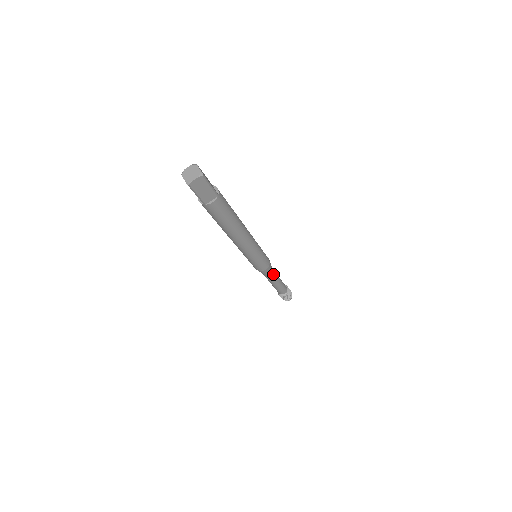
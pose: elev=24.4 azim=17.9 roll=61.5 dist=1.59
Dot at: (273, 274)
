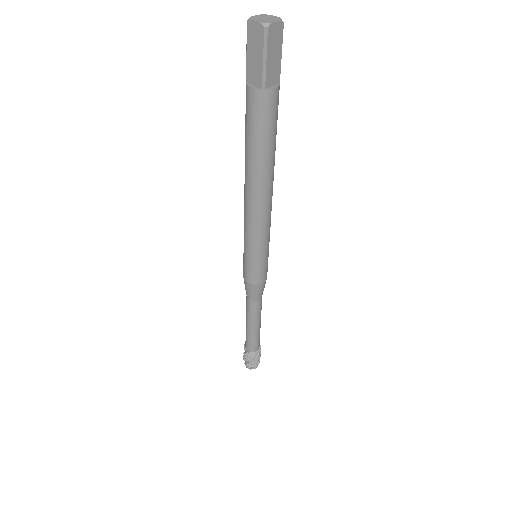
Dot at: (261, 301)
